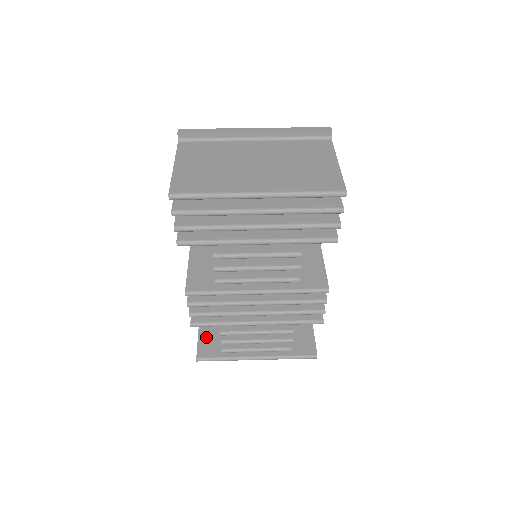
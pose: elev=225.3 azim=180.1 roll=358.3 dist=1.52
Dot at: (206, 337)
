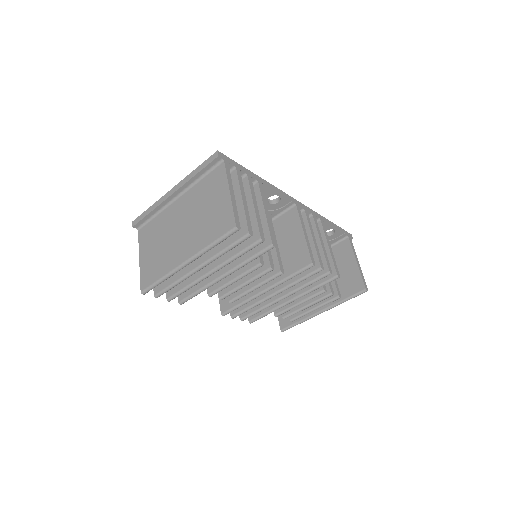
Dot at: occluded
